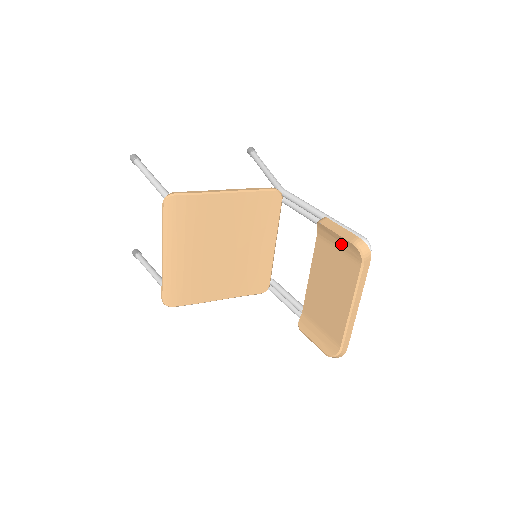
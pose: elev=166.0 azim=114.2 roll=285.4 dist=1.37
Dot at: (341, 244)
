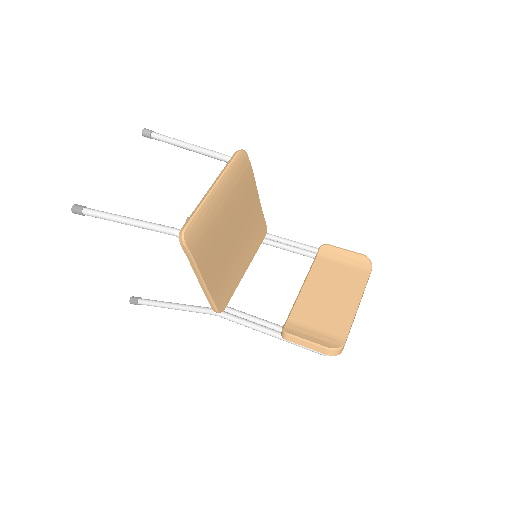
Dot at: (348, 259)
